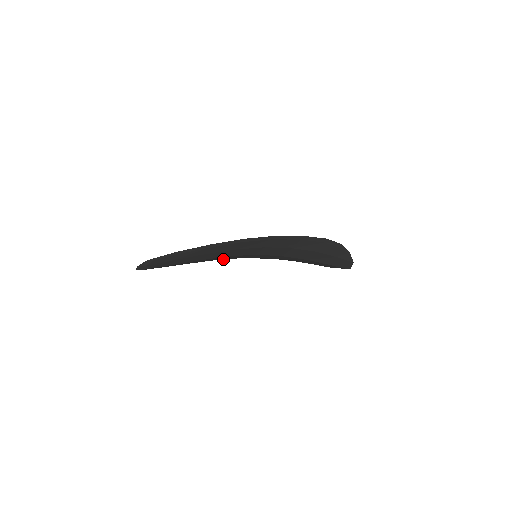
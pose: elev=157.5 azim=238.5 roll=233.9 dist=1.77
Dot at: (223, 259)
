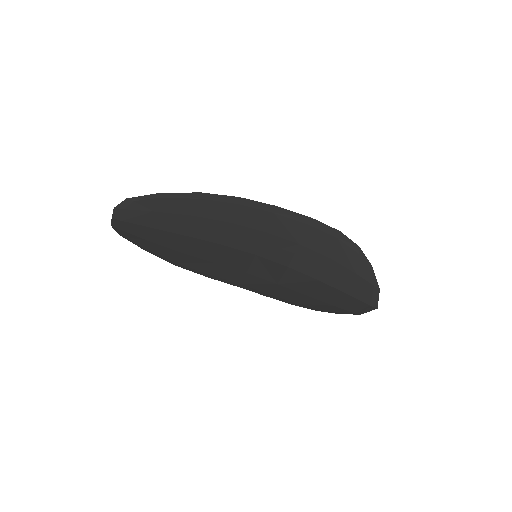
Dot at: (219, 272)
